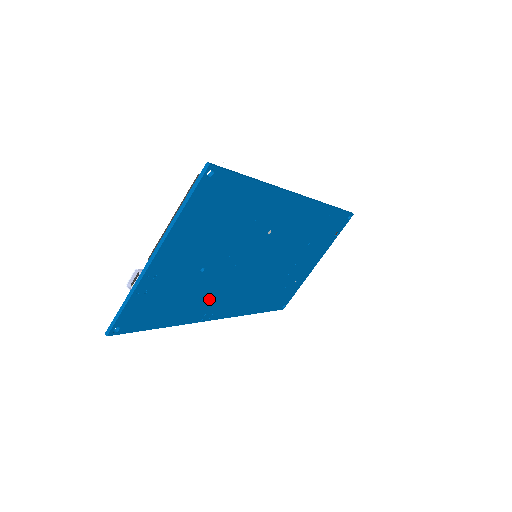
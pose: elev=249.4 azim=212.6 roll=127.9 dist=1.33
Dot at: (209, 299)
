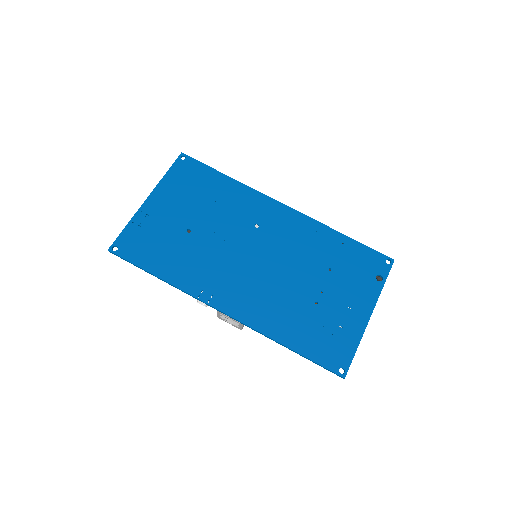
Dot at: (203, 272)
